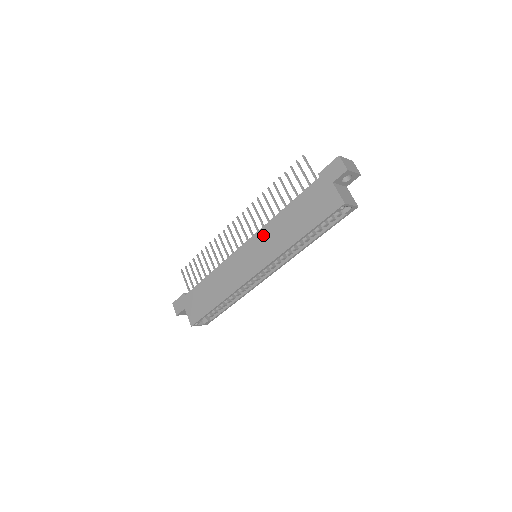
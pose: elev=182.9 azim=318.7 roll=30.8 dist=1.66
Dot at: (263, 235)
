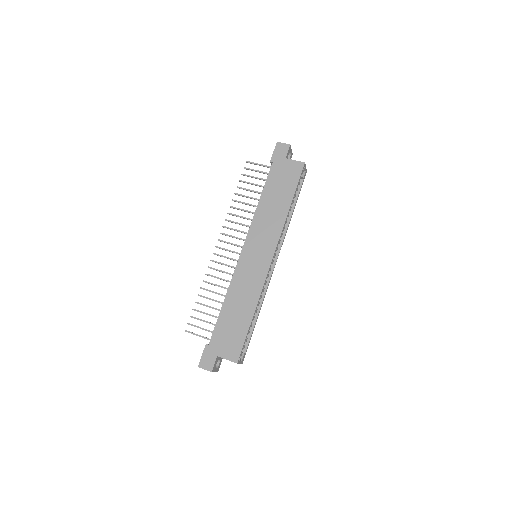
Dot at: (256, 229)
